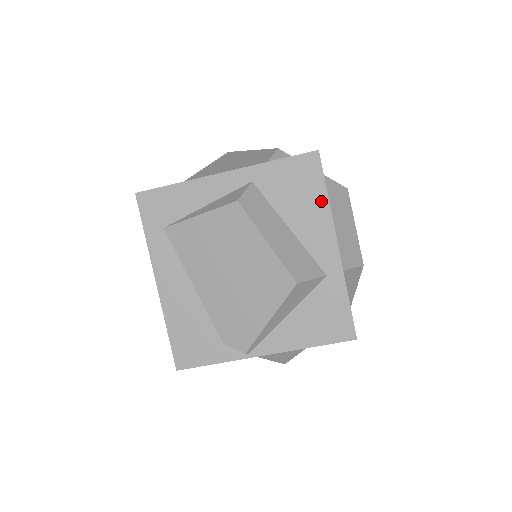
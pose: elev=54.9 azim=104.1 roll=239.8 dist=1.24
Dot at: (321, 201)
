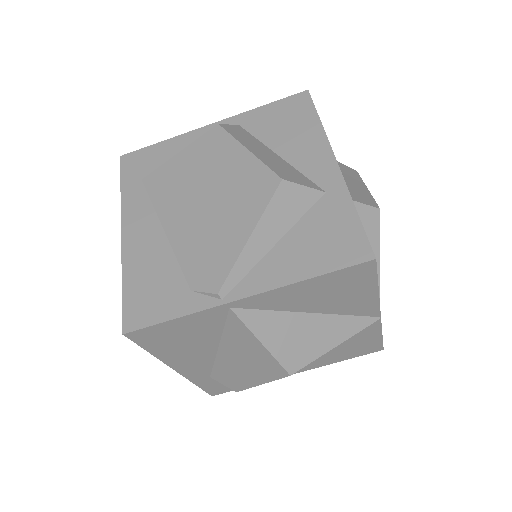
Dot at: (313, 127)
